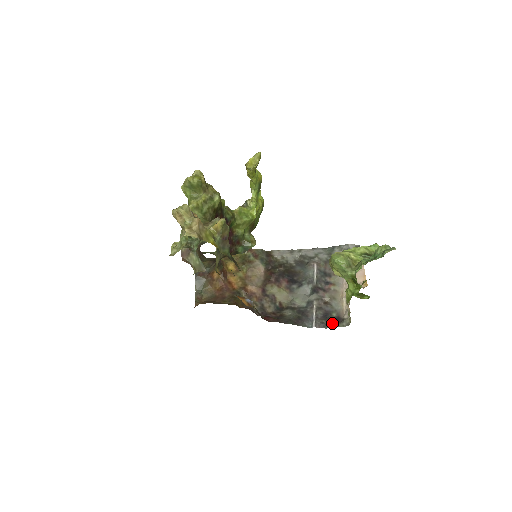
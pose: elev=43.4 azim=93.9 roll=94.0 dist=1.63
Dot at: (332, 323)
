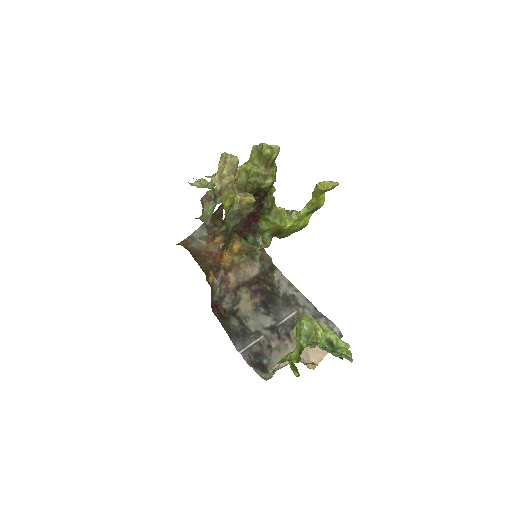
Dot at: (256, 365)
